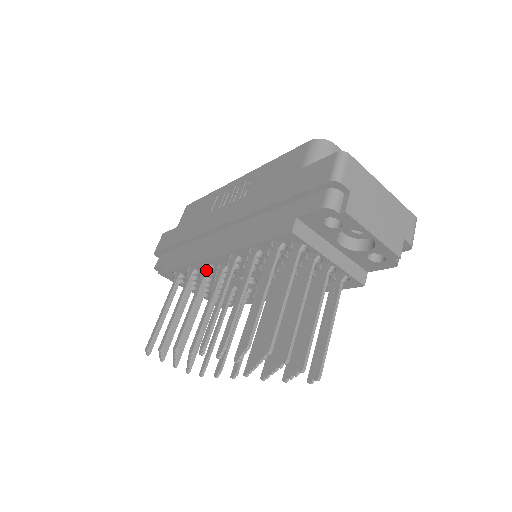
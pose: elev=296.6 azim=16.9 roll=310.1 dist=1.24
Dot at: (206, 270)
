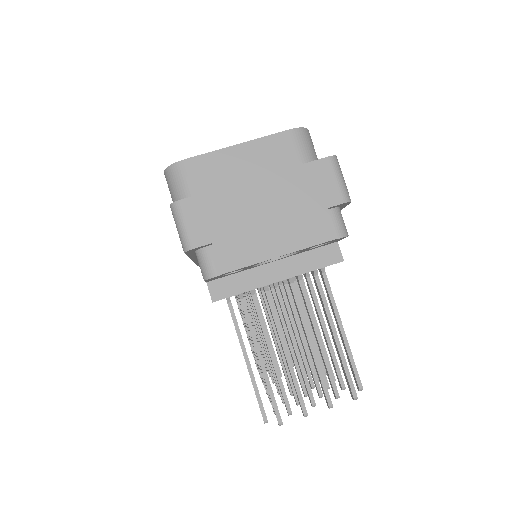
Dot at: occluded
